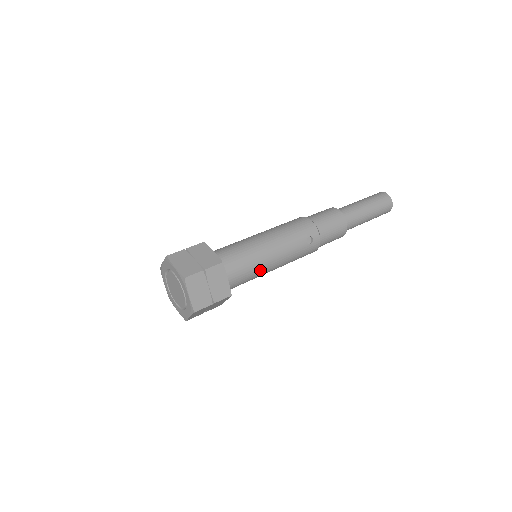
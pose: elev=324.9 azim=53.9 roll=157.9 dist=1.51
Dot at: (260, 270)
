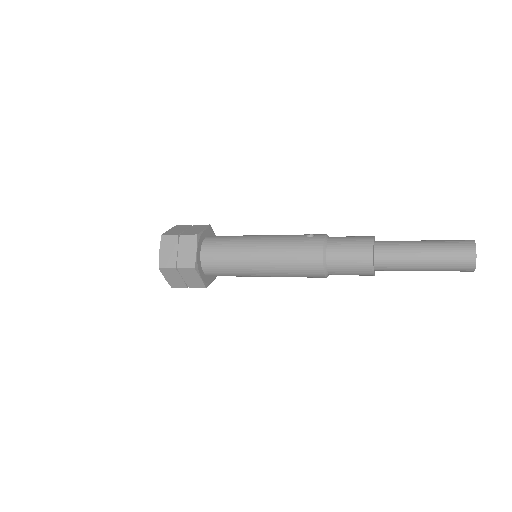
Dot at: (242, 242)
